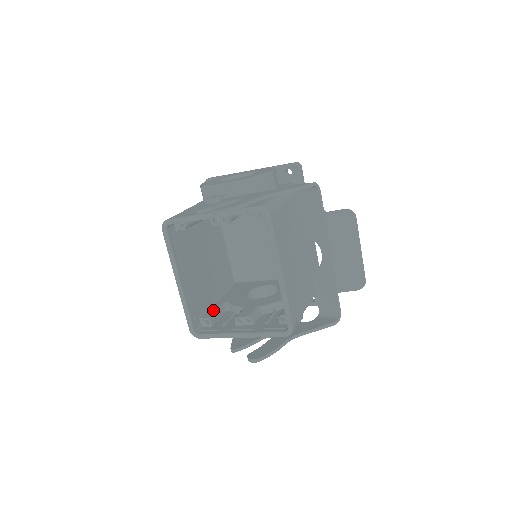
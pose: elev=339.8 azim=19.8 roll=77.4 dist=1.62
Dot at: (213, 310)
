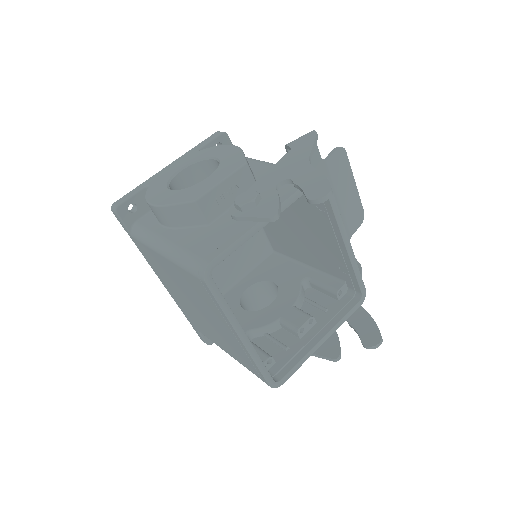
Dot at: occluded
